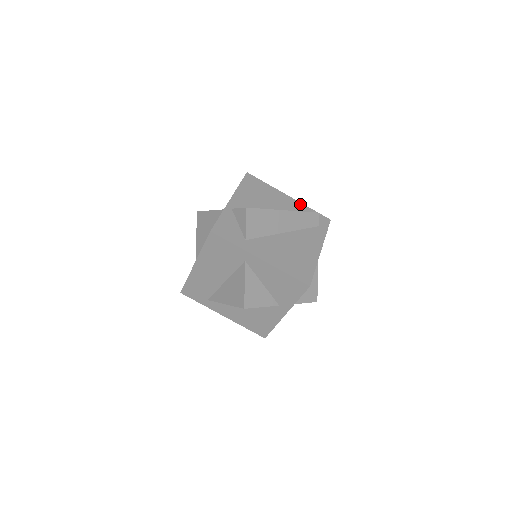
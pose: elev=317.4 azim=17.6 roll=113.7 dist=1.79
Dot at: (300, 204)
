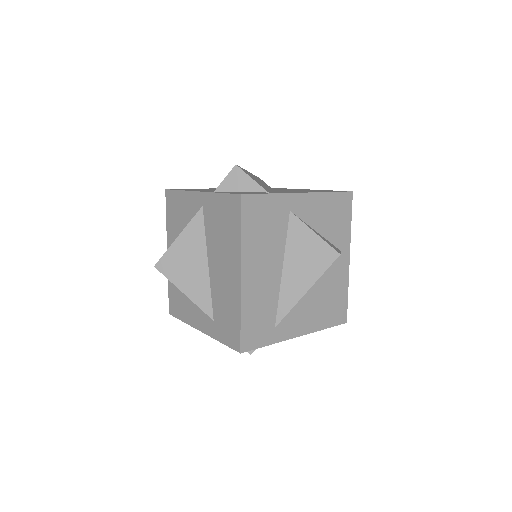
Dot at: occluded
